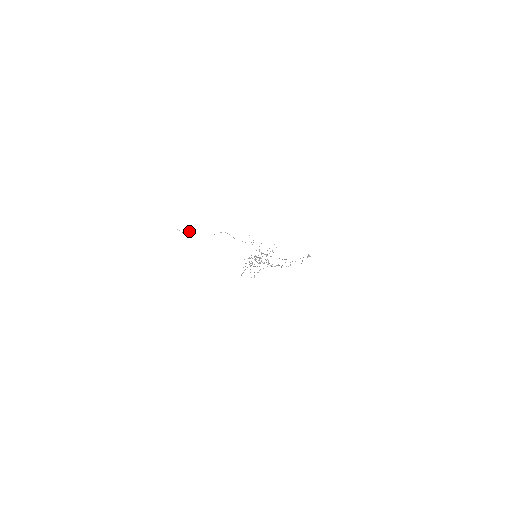
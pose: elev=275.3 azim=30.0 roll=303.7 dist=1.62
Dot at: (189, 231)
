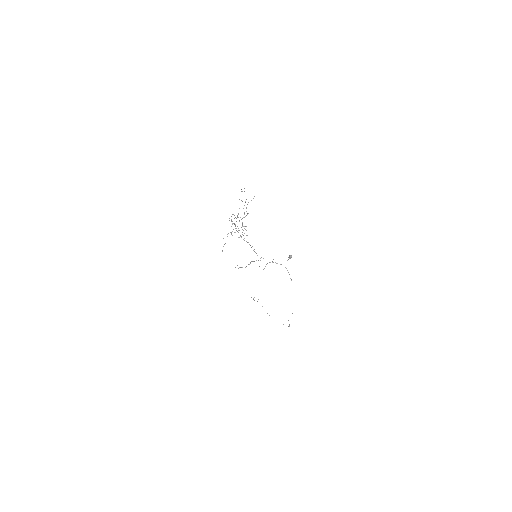
Dot at: (258, 299)
